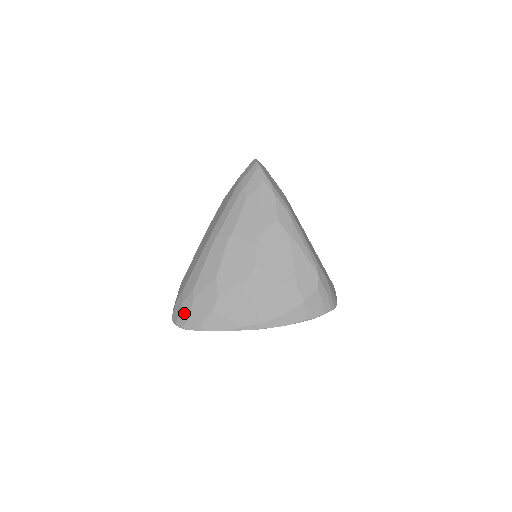
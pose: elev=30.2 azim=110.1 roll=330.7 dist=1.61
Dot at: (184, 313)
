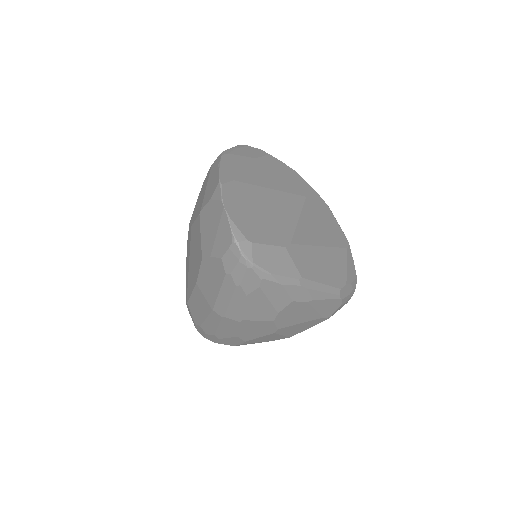
Dot at: (212, 339)
